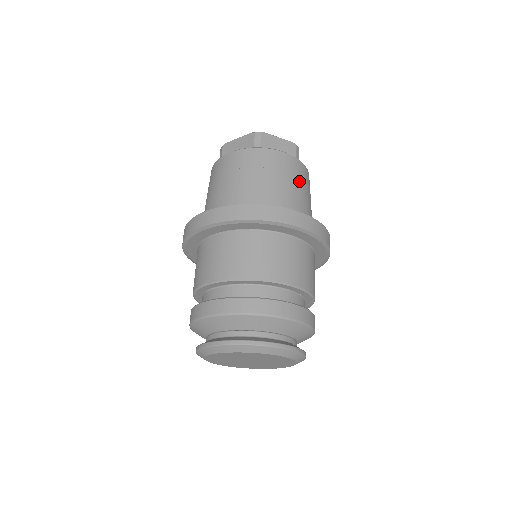
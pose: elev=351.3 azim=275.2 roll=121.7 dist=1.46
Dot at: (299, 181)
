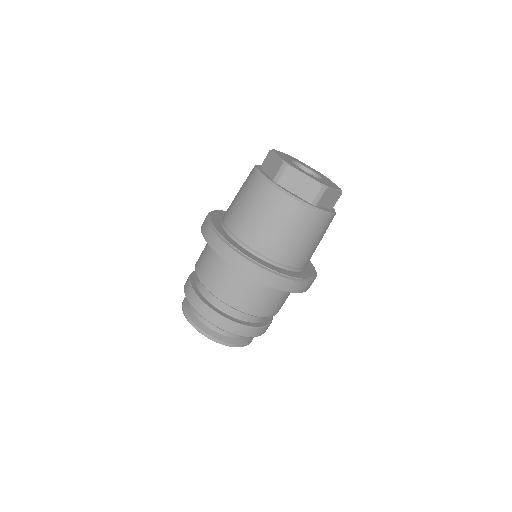
Dot at: (295, 228)
